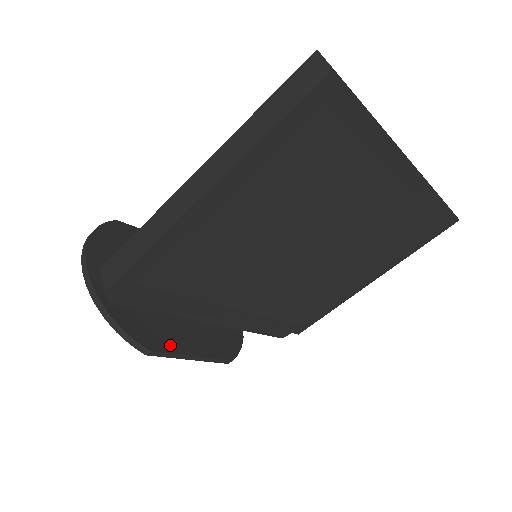
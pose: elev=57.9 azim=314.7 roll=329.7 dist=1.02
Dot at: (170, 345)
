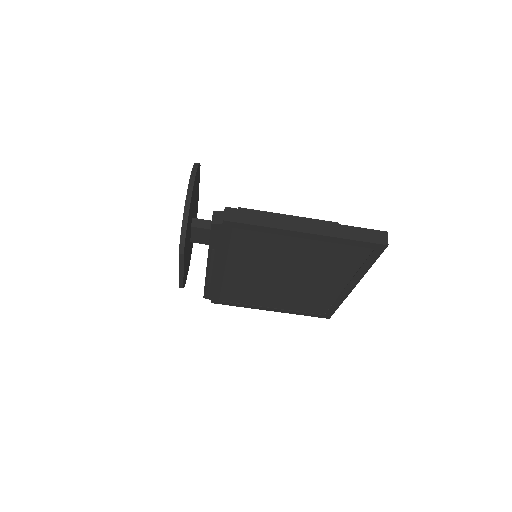
Dot at: occluded
